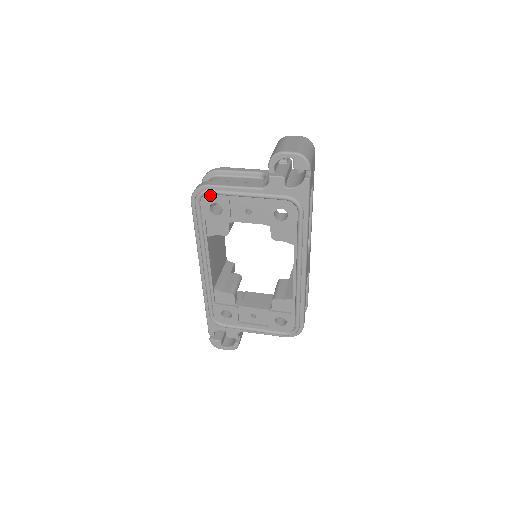
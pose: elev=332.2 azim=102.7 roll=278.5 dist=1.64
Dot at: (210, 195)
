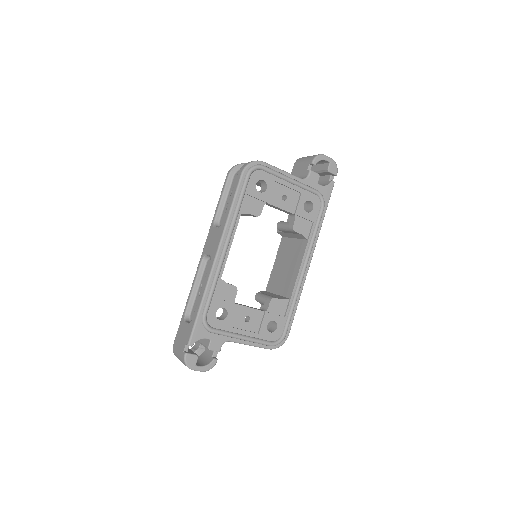
Dot at: (262, 171)
